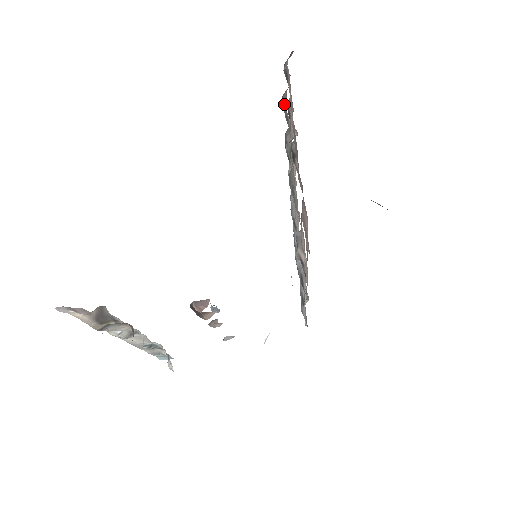
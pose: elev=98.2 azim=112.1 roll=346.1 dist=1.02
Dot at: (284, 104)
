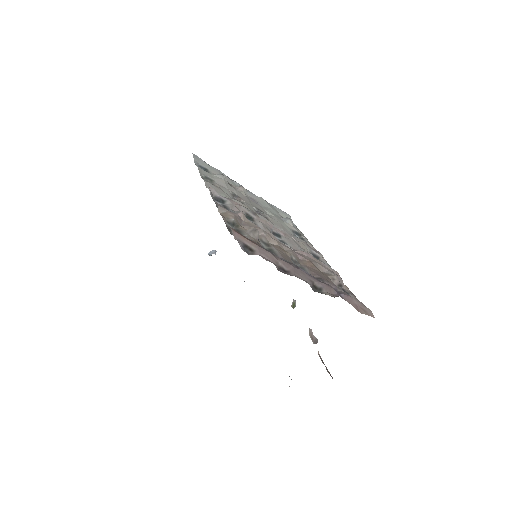
Dot at: (226, 225)
